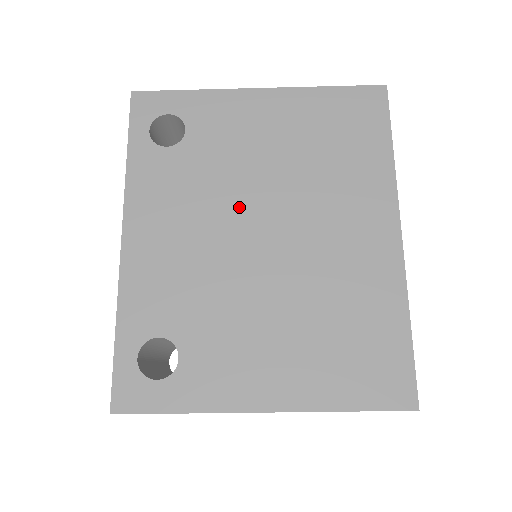
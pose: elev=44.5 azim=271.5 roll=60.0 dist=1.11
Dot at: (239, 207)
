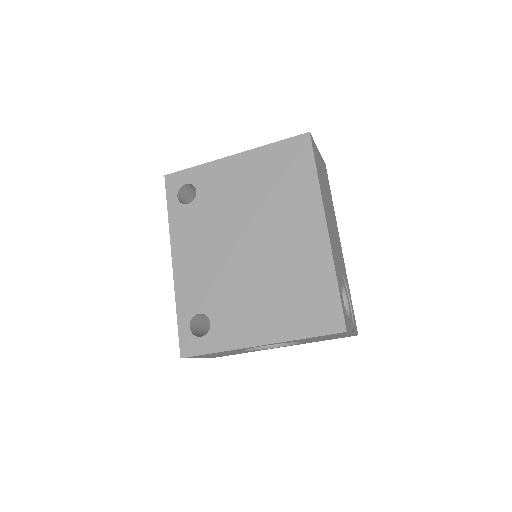
Dot at: (231, 231)
